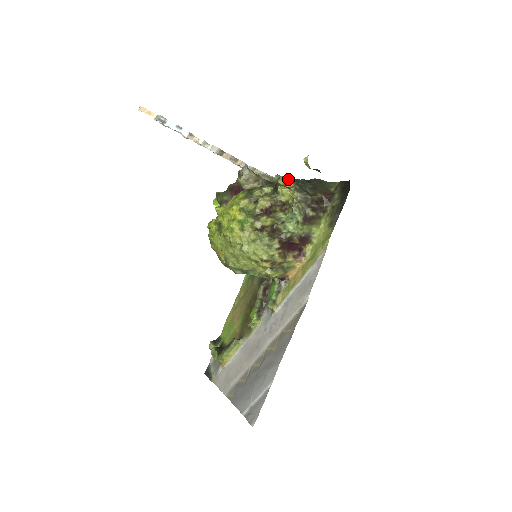
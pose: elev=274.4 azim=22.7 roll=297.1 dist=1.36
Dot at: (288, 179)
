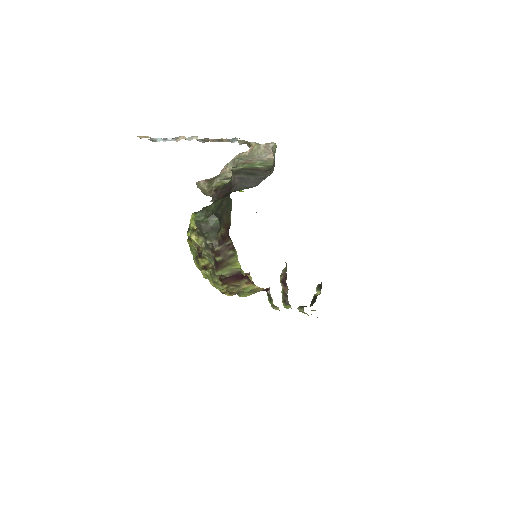
Dot at: (195, 218)
